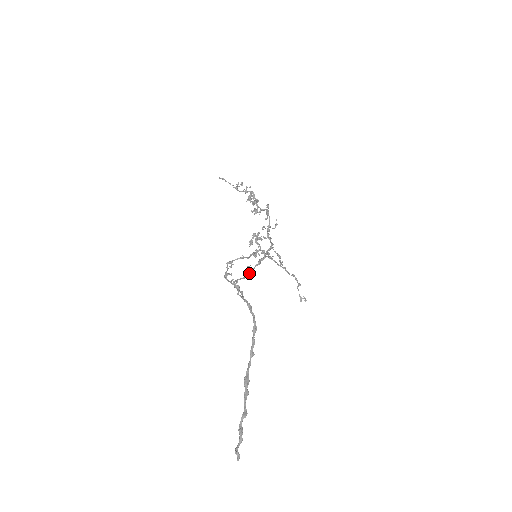
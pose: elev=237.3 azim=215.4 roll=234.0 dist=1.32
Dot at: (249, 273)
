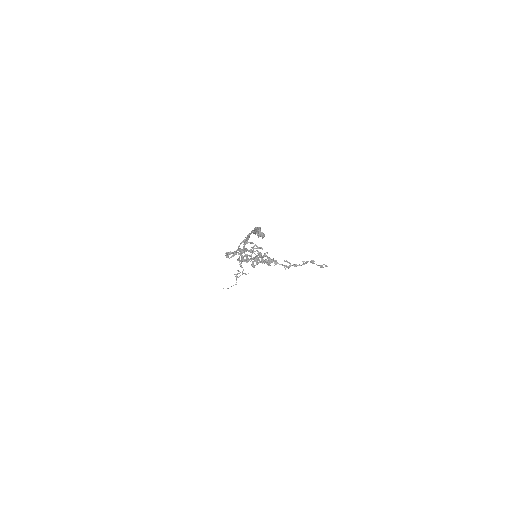
Dot at: (252, 258)
